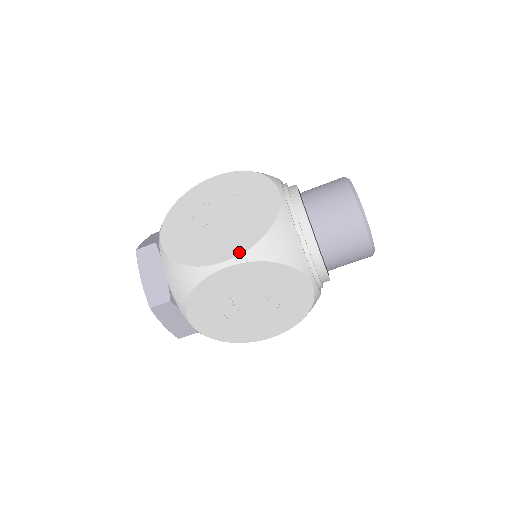
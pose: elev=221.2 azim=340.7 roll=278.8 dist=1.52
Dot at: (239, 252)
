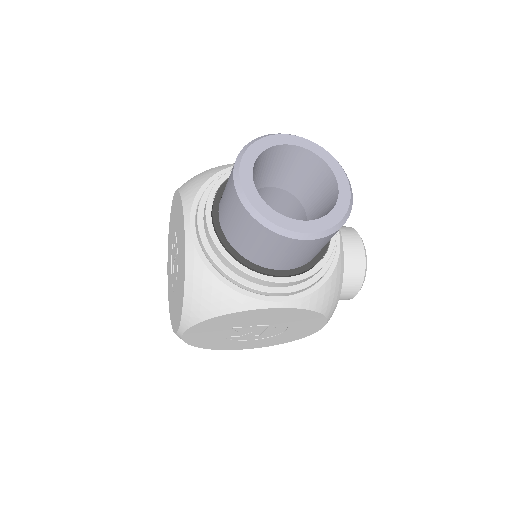
Dot at: (179, 320)
